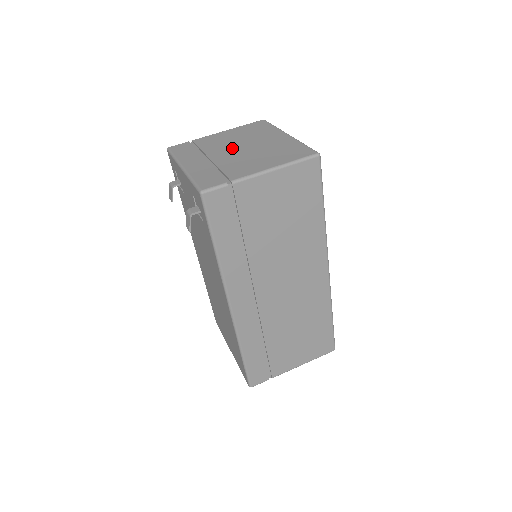
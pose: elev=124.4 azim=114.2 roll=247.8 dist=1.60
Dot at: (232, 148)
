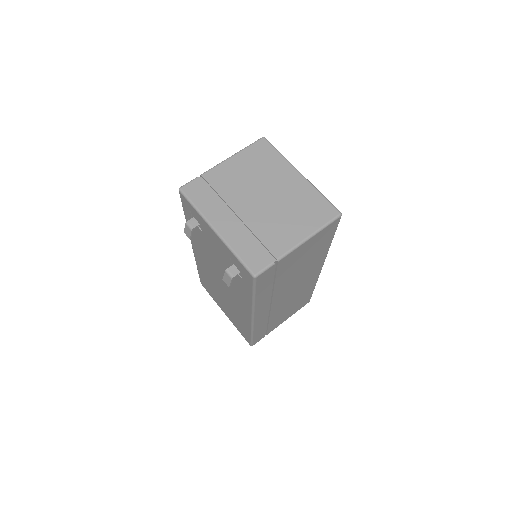
Dot at: (253, 197)
